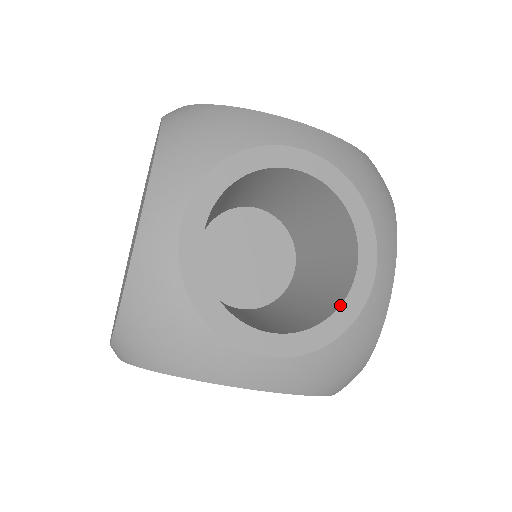
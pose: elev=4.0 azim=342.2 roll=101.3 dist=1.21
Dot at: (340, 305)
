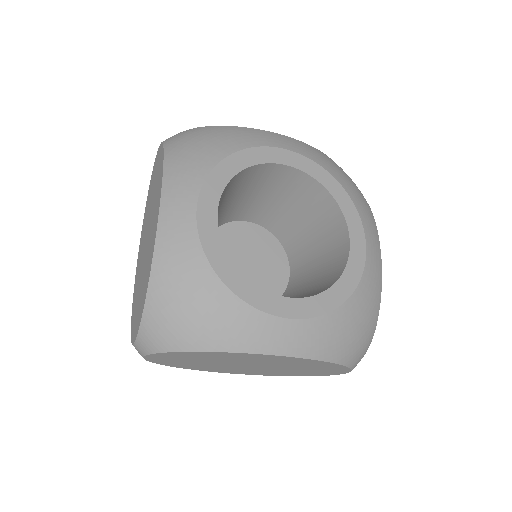
Dot at: (343, 272)
